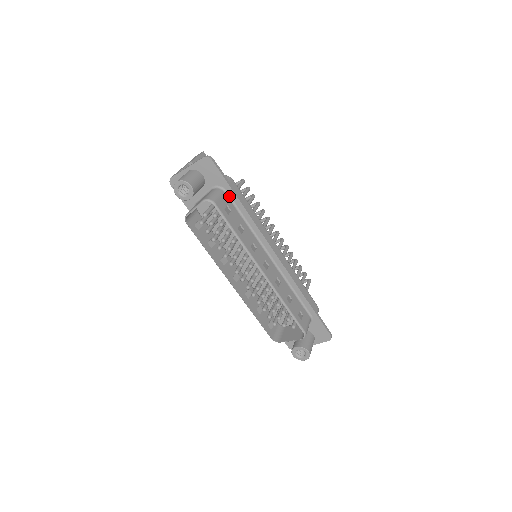
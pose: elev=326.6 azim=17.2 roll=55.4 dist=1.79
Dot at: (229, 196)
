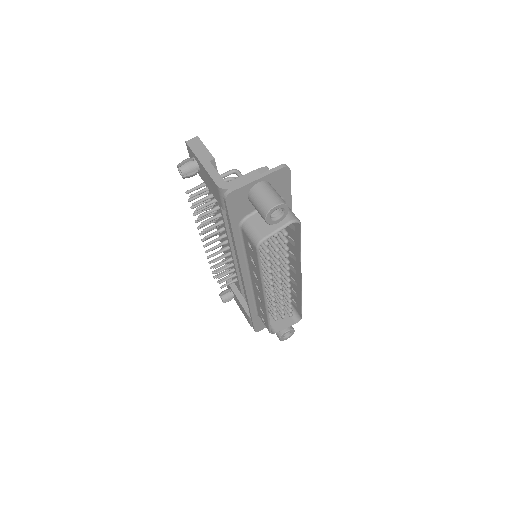
Dot at: occluded
